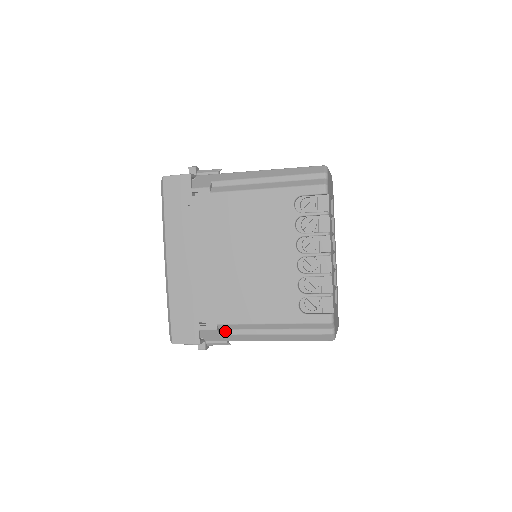
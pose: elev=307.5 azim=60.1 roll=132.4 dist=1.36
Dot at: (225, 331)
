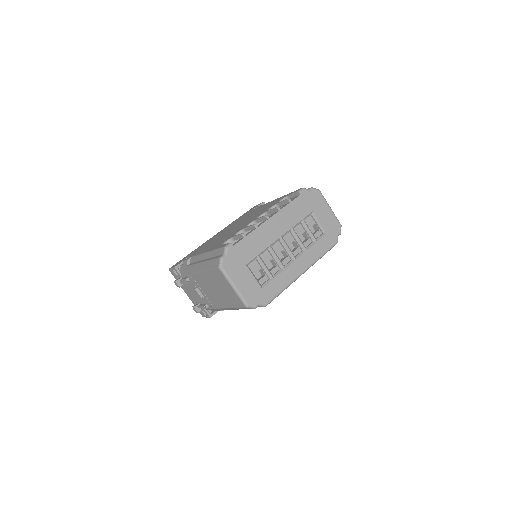
Dot at: (190, 264)
